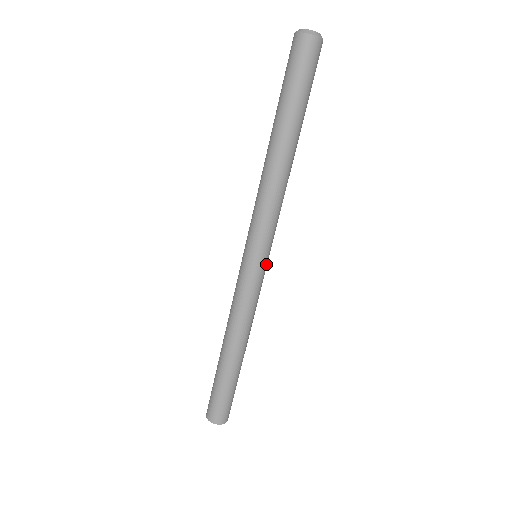
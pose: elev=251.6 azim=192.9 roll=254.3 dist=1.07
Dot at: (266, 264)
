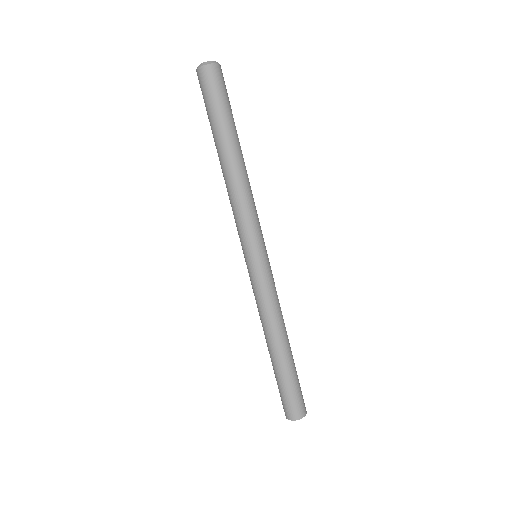
Dot at: occluded
